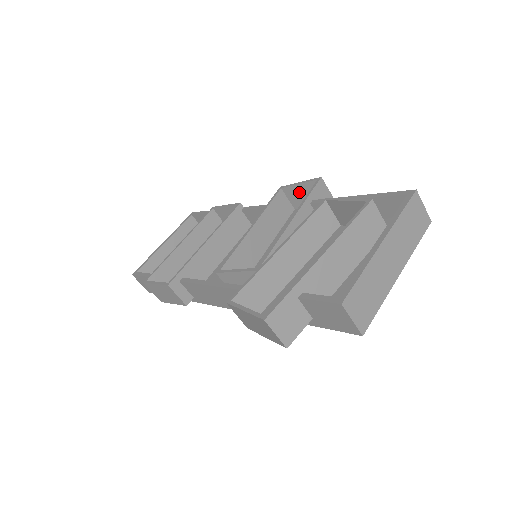
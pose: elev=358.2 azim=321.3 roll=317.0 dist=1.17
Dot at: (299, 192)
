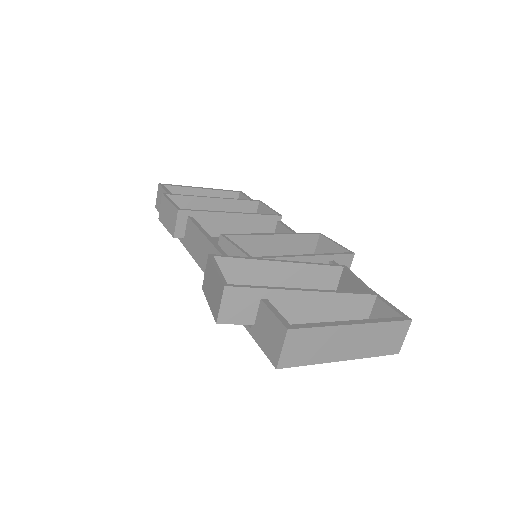
Dot at: (329, 249)
